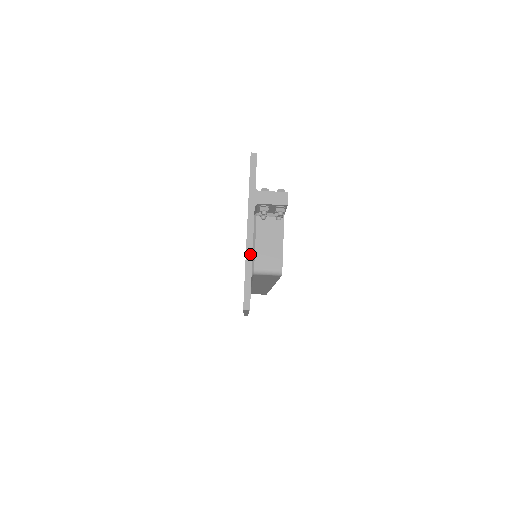
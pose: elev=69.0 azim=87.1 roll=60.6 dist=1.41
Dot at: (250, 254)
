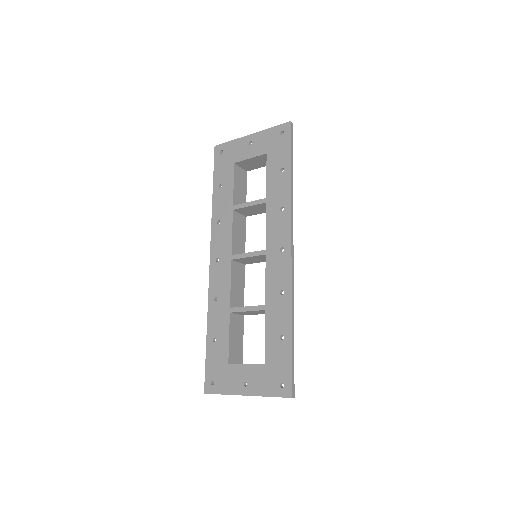
Dot at: occluded
